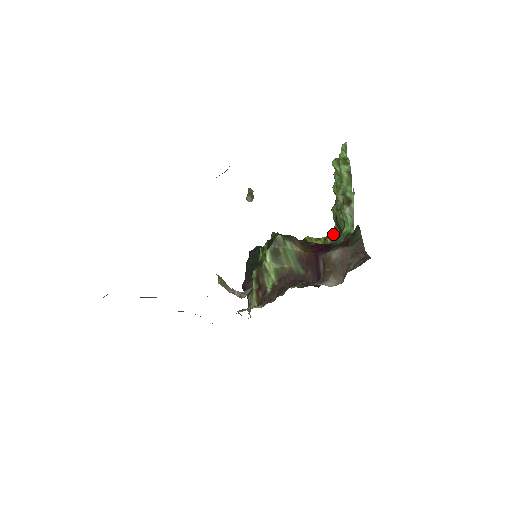
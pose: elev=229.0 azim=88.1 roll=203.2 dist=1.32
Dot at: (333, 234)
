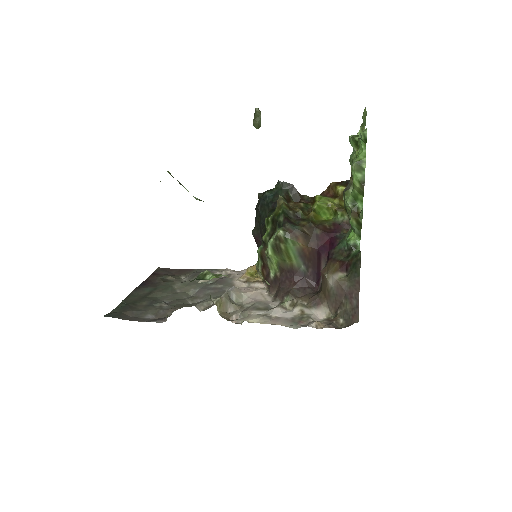
Dot at: occluded
